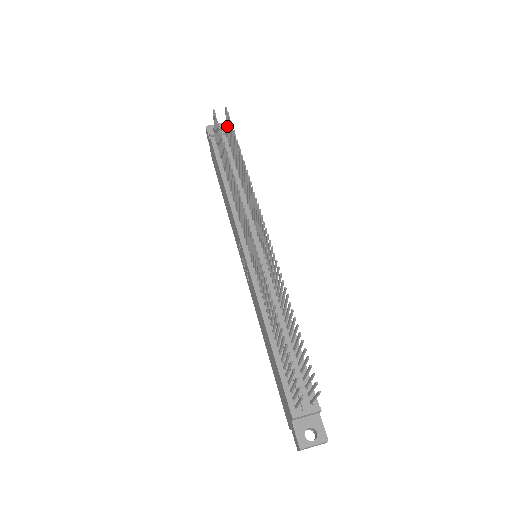
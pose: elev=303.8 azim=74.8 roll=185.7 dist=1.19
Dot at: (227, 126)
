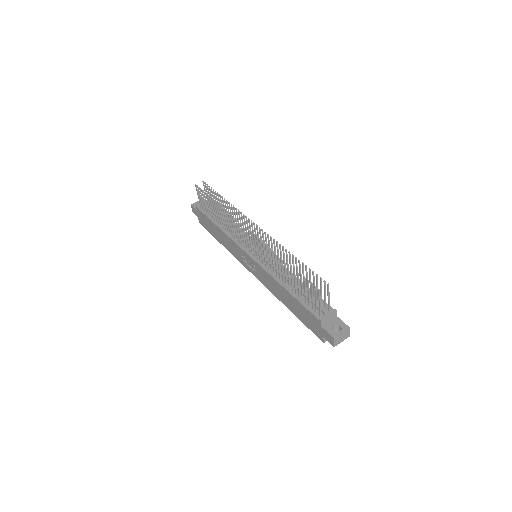
Dot at: (207, 193)
